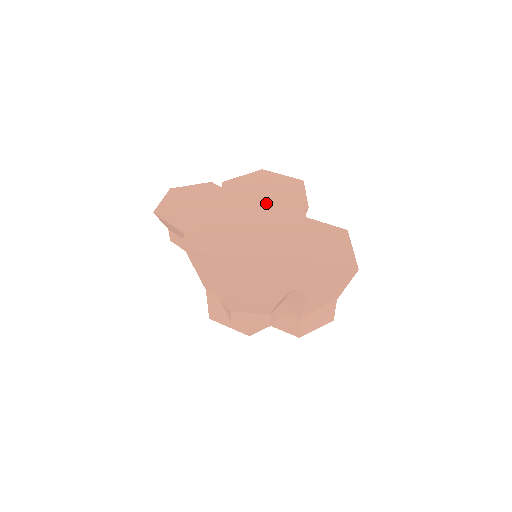
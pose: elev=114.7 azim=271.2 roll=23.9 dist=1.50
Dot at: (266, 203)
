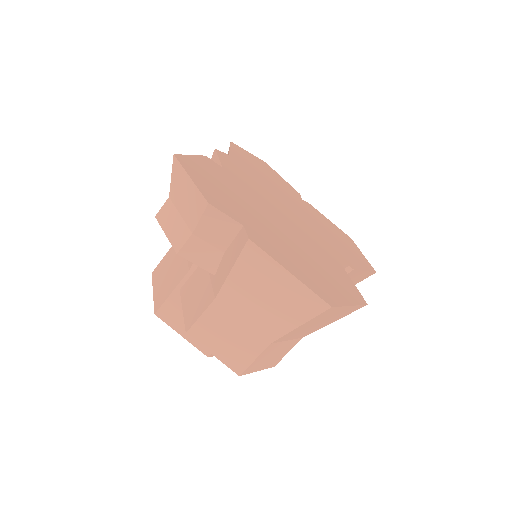
Dot at: (321, 231)
